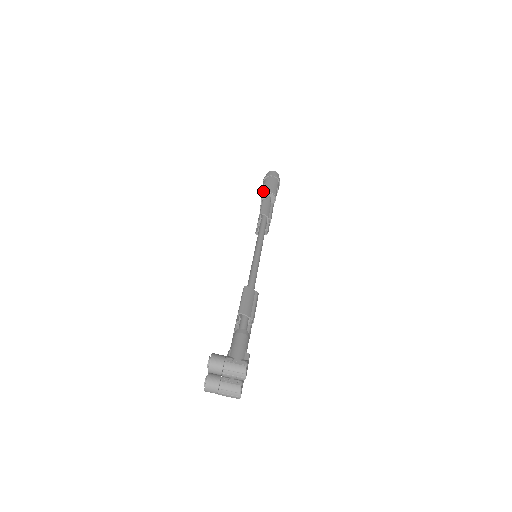
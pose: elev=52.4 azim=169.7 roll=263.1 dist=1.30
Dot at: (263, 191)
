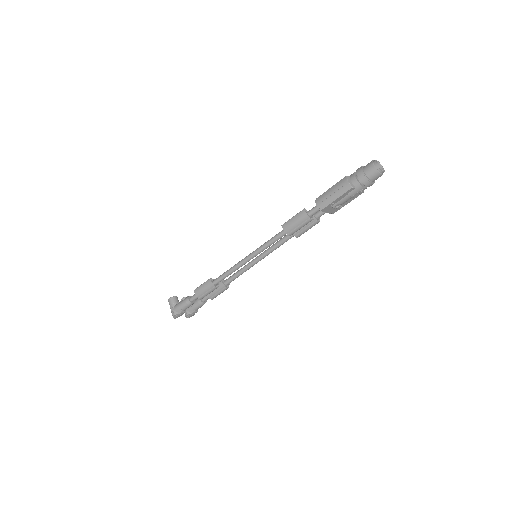
Dot at: occluded
